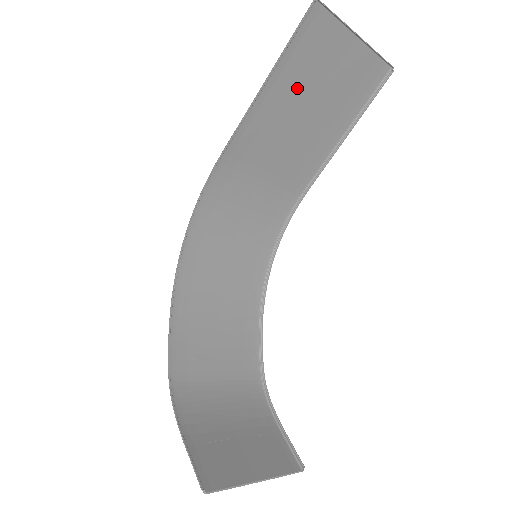
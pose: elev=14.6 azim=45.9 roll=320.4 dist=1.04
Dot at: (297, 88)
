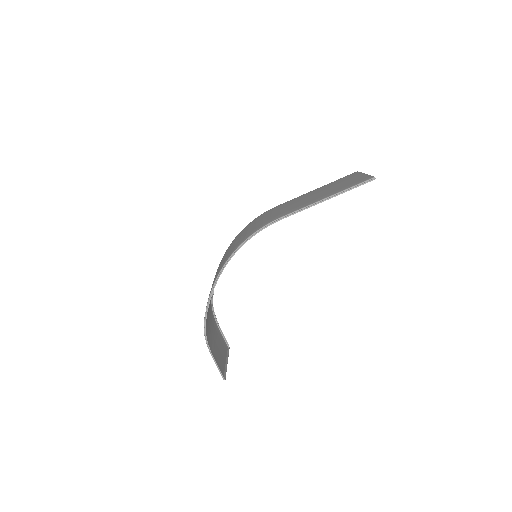
Dot at: (330, 191)
